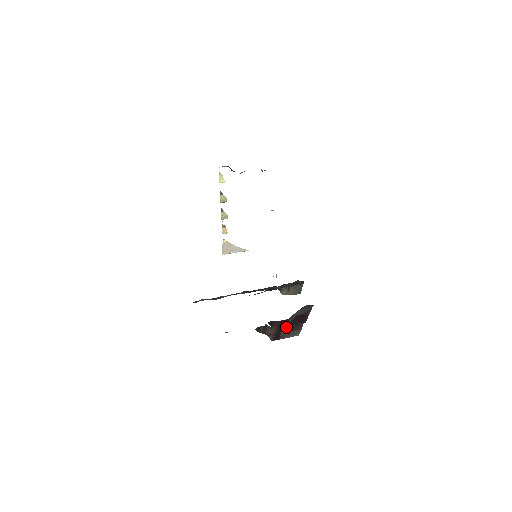
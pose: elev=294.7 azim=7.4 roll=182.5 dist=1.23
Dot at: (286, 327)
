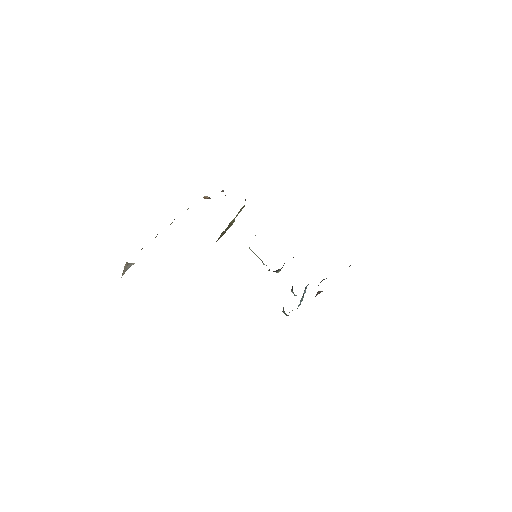
Dot at: occluded
